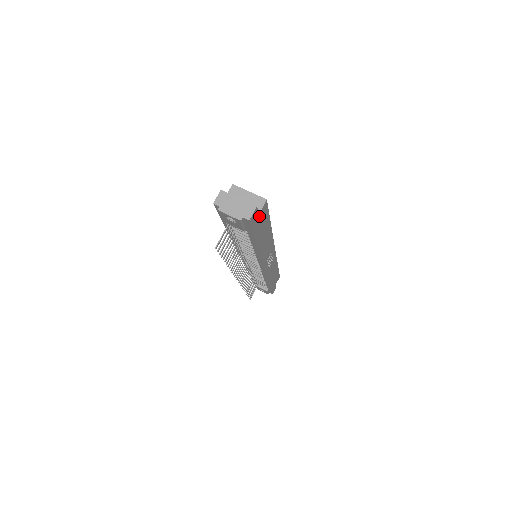
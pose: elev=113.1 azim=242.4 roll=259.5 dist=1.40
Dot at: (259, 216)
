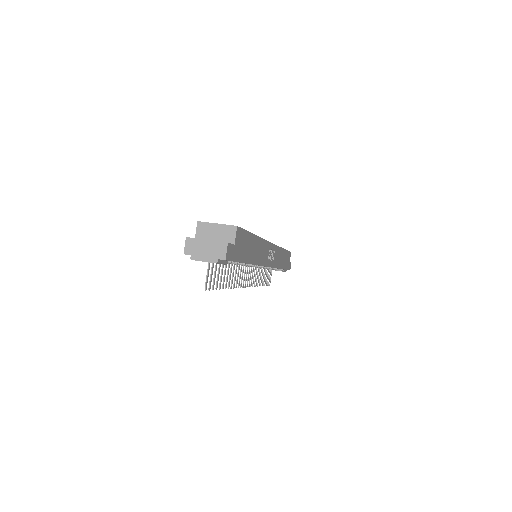
Dot at: (236, 245)
